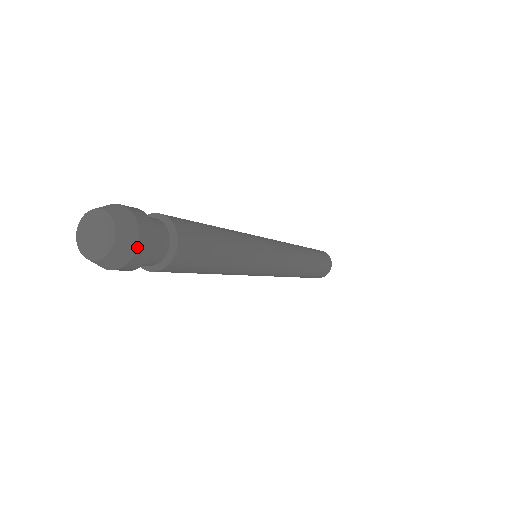
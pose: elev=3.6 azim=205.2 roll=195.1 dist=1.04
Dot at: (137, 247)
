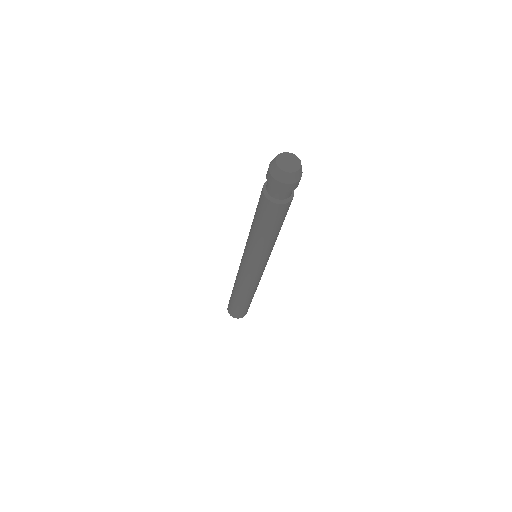
Dot at: occluded
